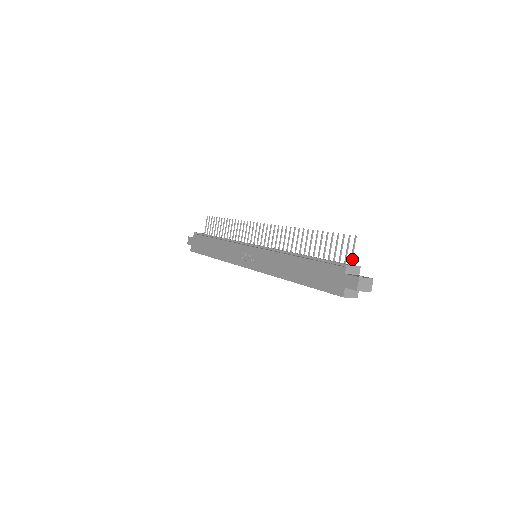
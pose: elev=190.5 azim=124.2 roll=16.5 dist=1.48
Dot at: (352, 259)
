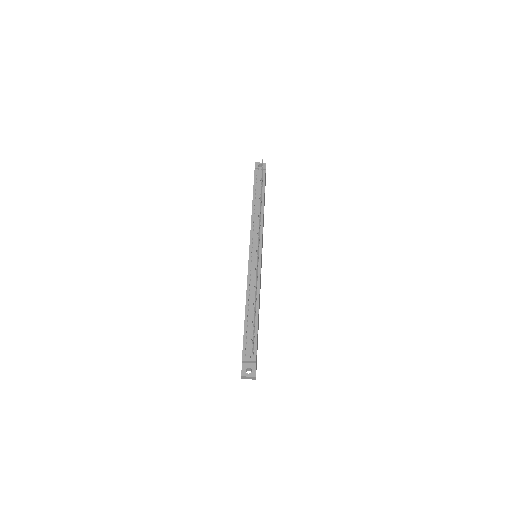
Dot at: (253, 353)
